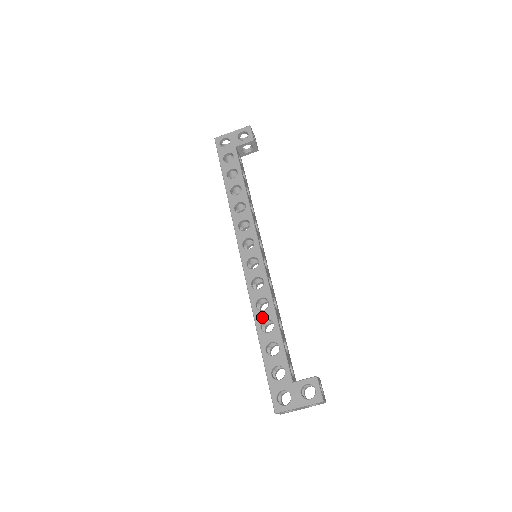
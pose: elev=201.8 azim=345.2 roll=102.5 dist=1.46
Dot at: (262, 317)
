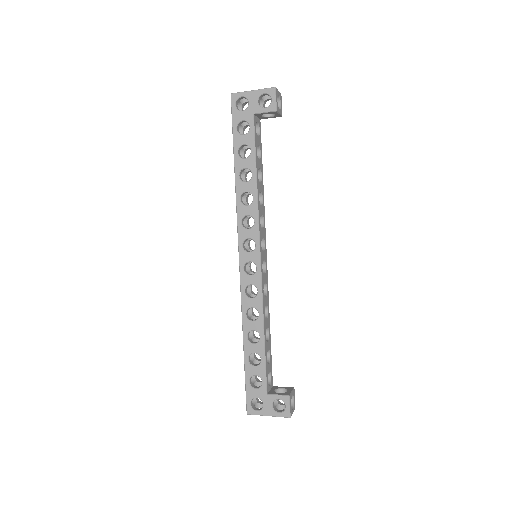
Dot at: (250, 327)
